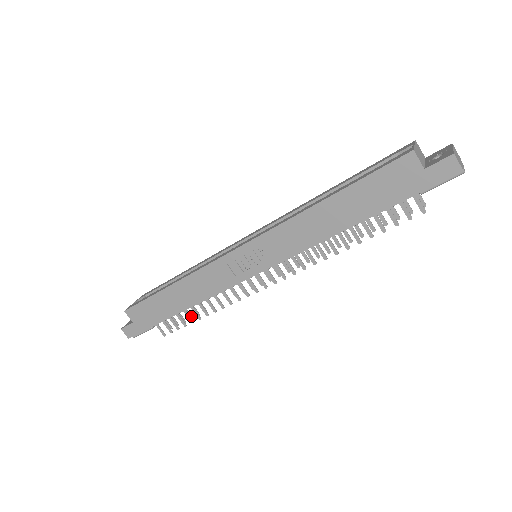
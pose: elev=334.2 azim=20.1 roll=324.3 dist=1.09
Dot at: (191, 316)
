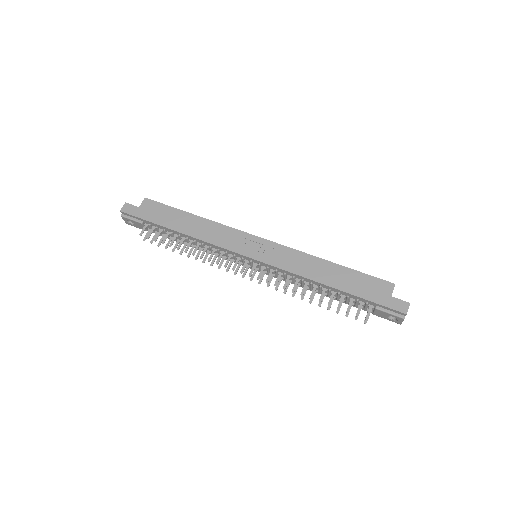
Dot at: occluded
